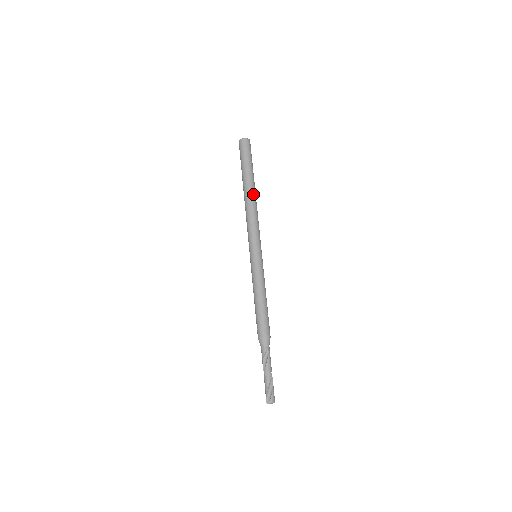
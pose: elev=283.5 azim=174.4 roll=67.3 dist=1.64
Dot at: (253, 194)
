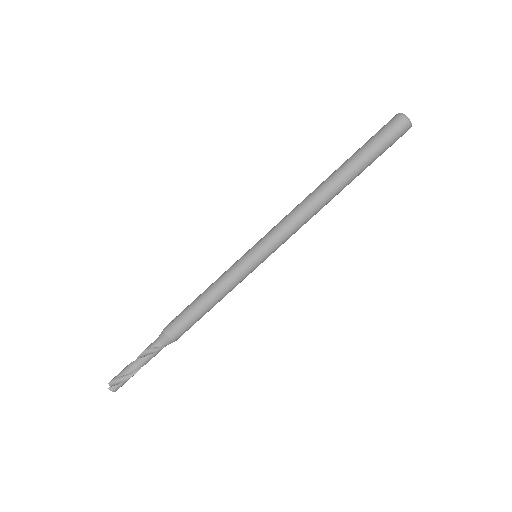
Dot at: (332, 193)
